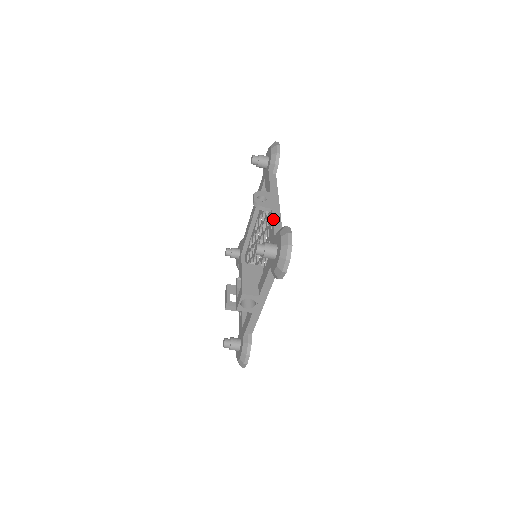
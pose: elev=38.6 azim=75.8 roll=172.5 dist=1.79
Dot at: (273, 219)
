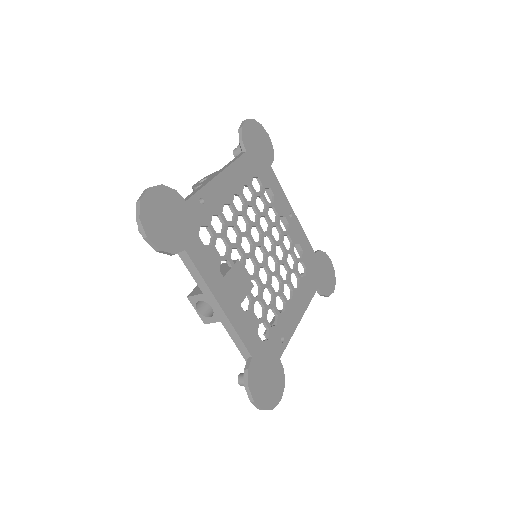
Dot at: (192, 192)
